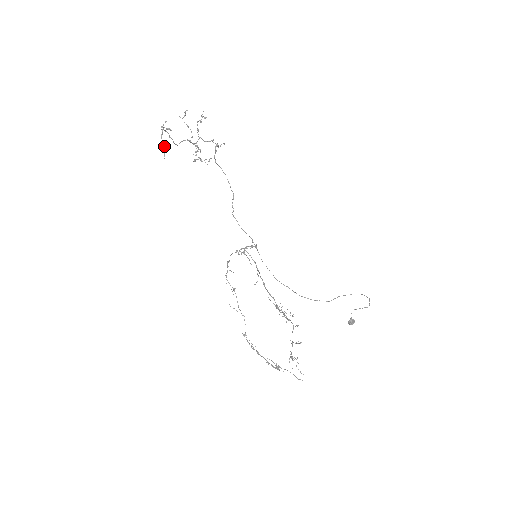
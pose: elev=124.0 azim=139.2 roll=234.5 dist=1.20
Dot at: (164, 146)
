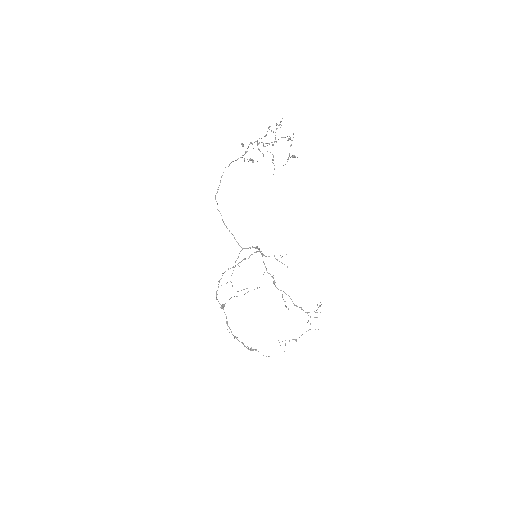
Dot at: (293, 157)
